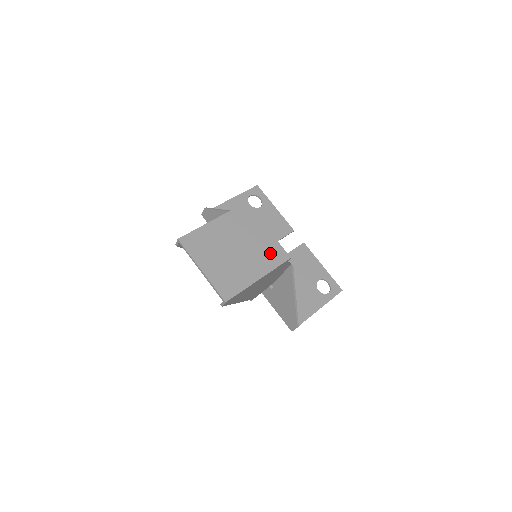
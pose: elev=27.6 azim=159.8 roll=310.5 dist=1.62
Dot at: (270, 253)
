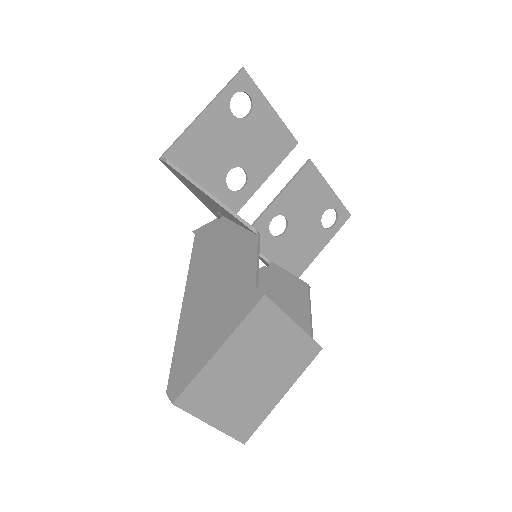
Dot at: (297, 356)
